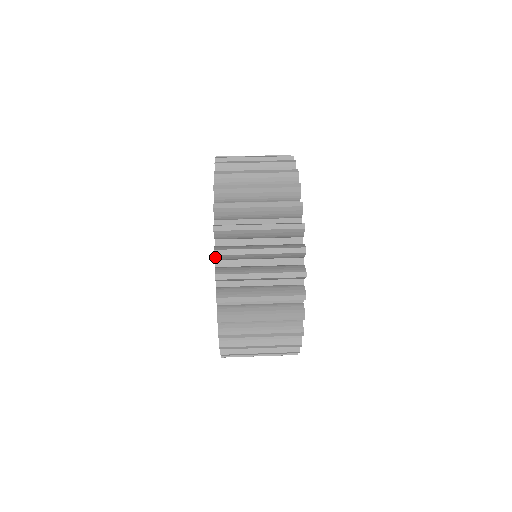
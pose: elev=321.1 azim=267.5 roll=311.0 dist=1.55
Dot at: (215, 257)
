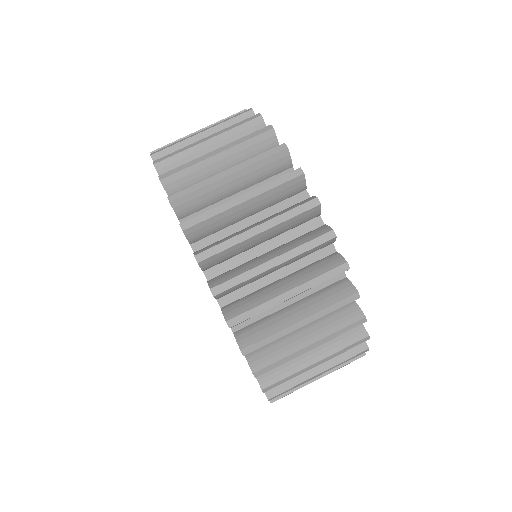
Dot at: (215, 297)
